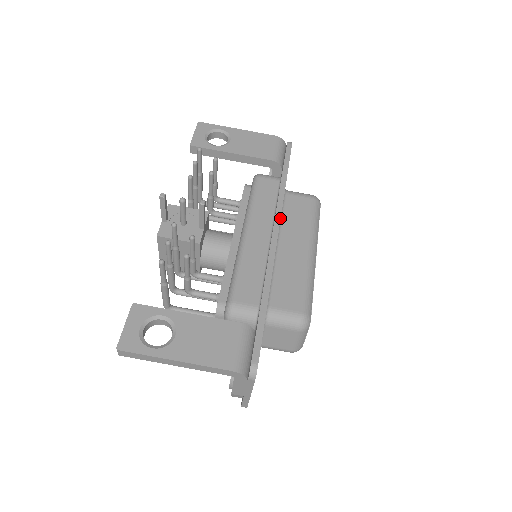
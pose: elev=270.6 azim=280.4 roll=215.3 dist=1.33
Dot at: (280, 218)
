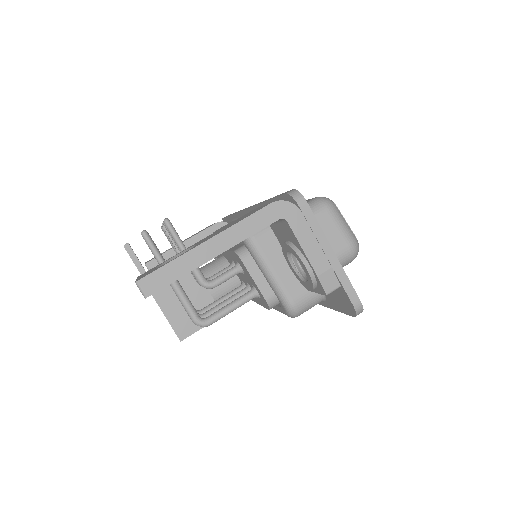
Dot at: occluded
